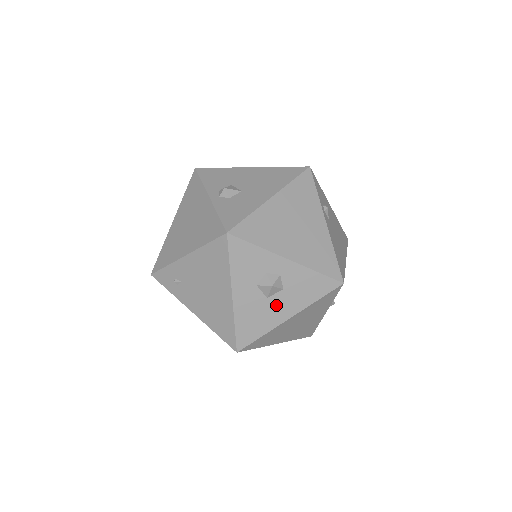
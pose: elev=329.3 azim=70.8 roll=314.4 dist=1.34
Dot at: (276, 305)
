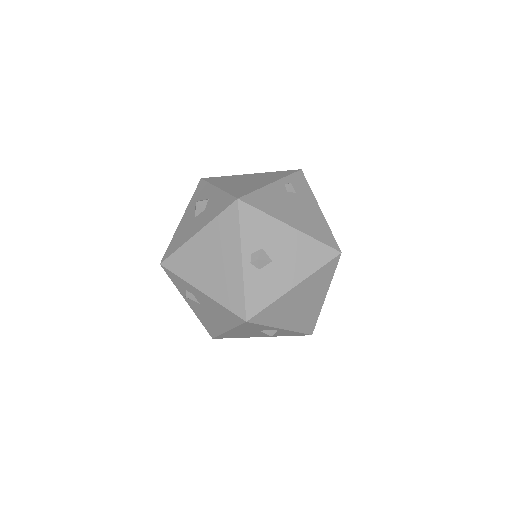
Dot at: (196, 223)
